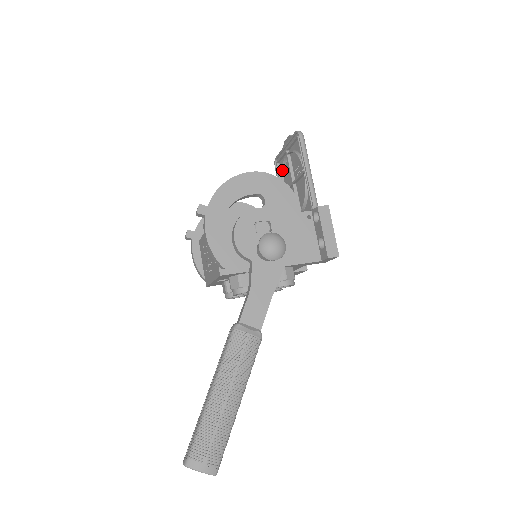
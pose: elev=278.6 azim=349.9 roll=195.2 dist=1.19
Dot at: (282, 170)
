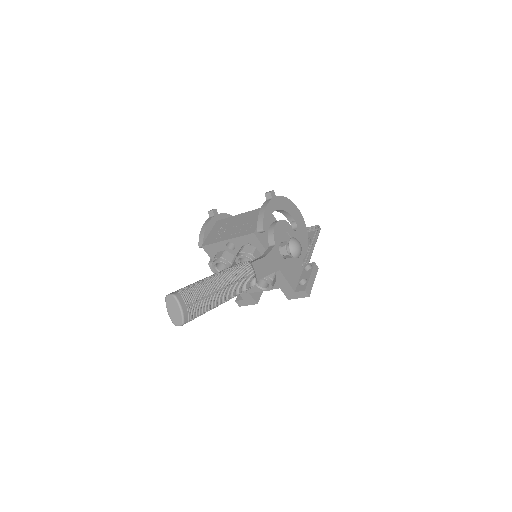
Dot at: occluded
